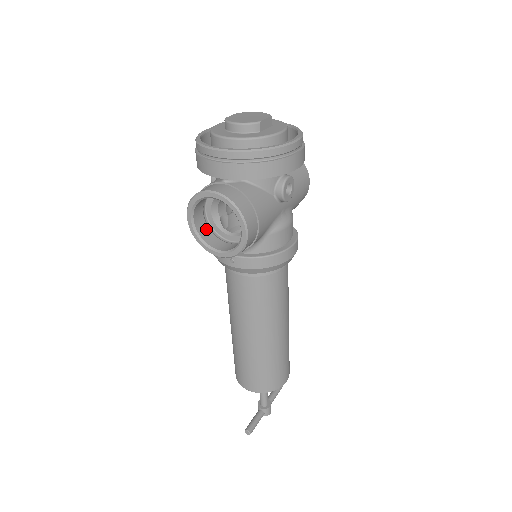
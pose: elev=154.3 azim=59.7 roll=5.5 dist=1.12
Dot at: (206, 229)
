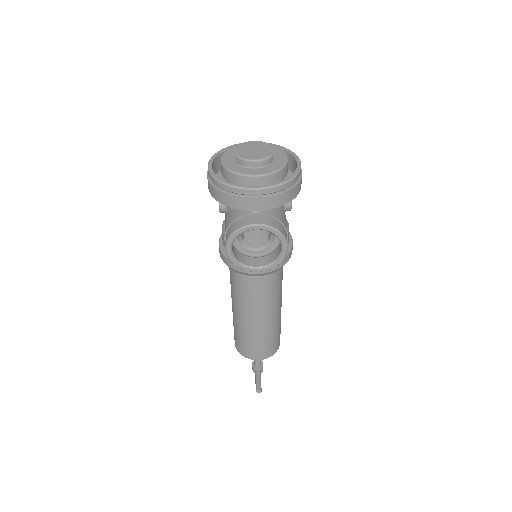
Dot at: (237, 252)
